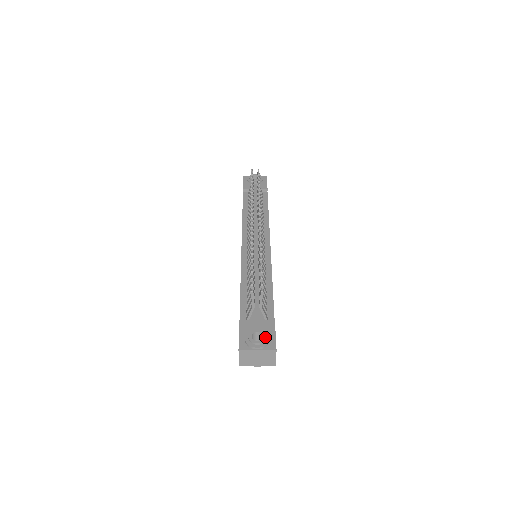
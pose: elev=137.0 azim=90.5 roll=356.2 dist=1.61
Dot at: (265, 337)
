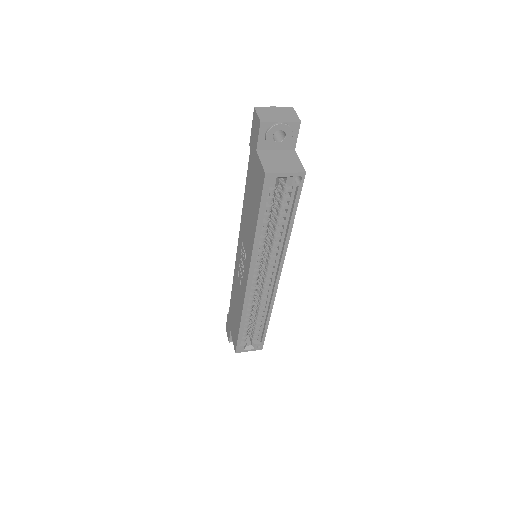
Dot at: occluded
